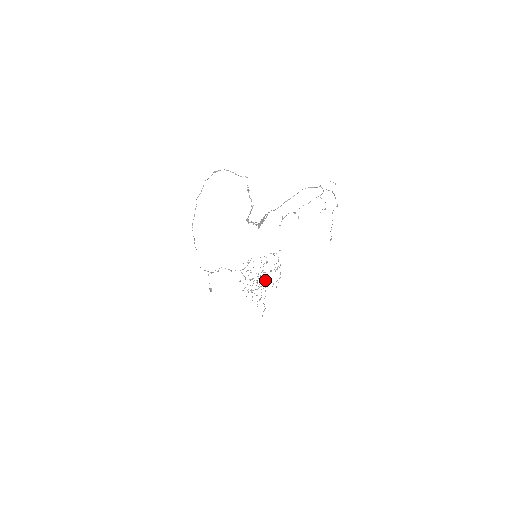
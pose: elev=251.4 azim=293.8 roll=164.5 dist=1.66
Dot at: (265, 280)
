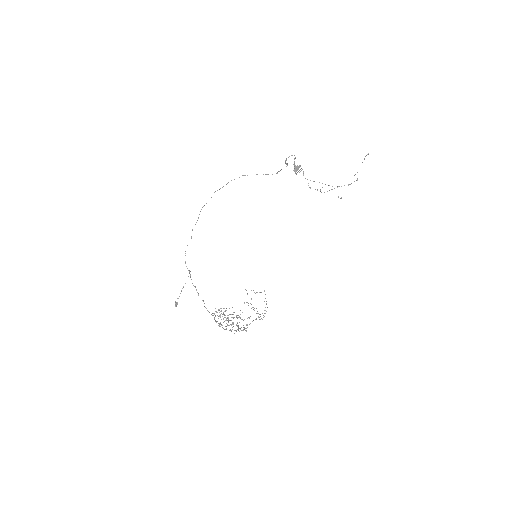
Dot at: occluded
